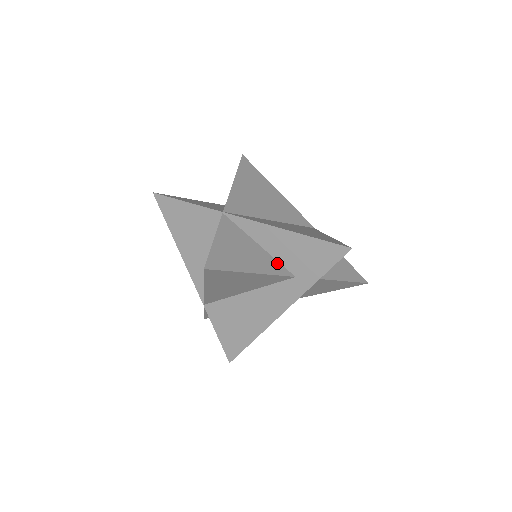
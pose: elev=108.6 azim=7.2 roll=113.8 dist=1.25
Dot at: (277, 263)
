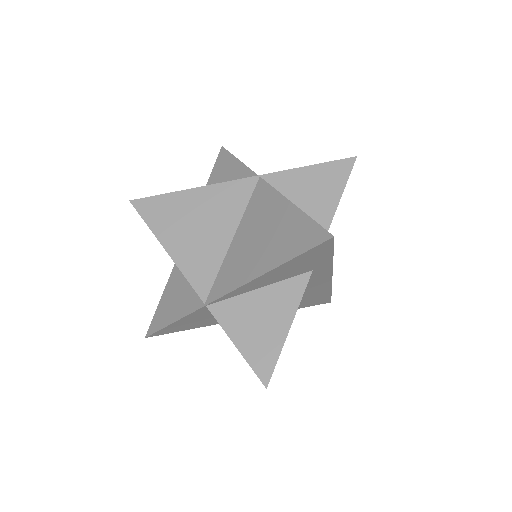
Dot at: (288, 282)
